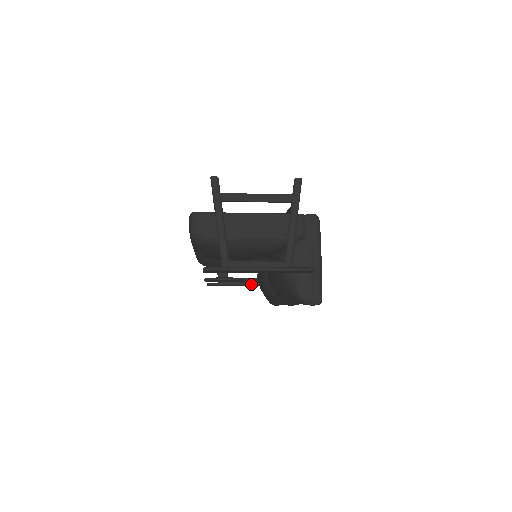
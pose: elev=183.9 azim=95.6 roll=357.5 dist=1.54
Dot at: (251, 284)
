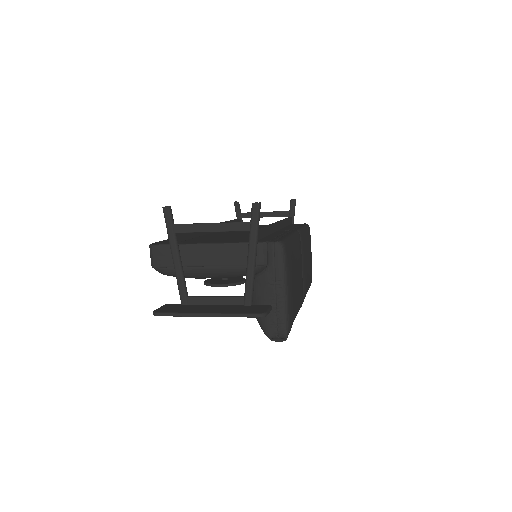
Dot at: occluded
